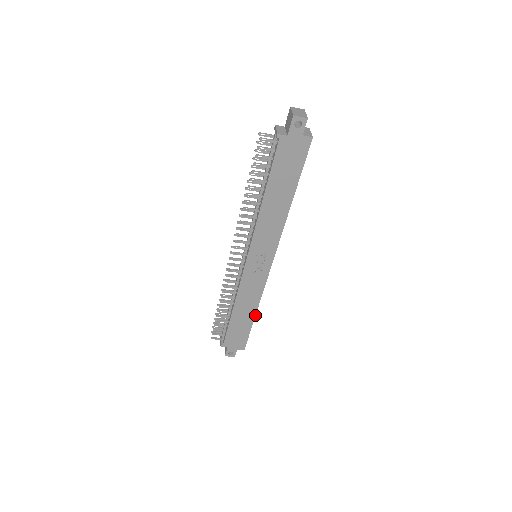
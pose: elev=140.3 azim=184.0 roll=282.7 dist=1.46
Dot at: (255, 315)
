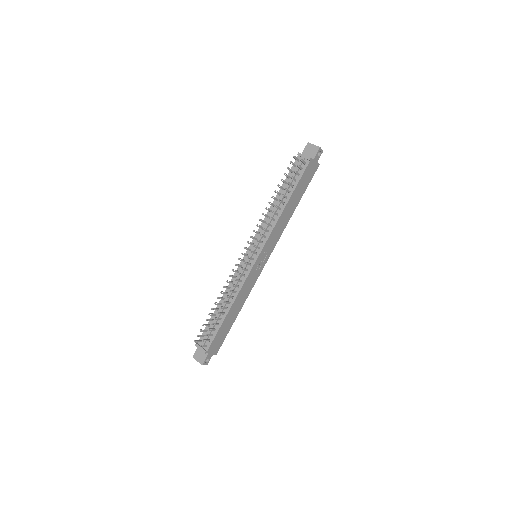
Dot at: (238, 313)
